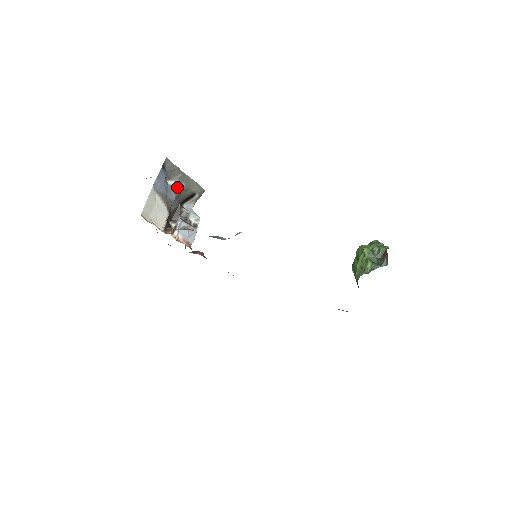
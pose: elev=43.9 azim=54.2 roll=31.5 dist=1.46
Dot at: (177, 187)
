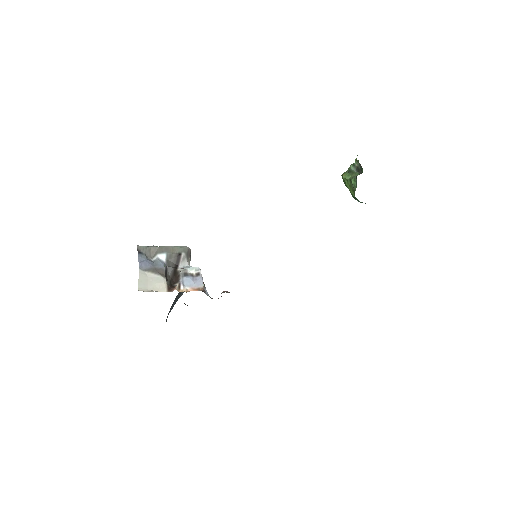
Dot at: (161, 258)
